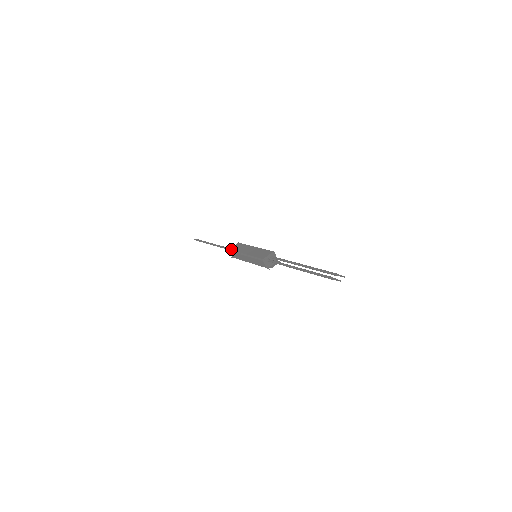
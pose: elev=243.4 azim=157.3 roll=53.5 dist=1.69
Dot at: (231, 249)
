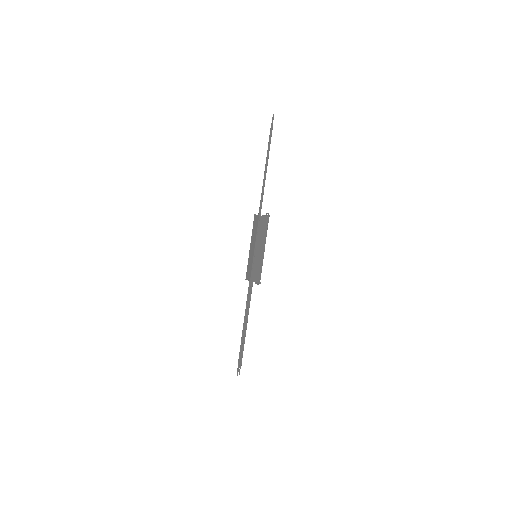
Dot at: (254, 218)
